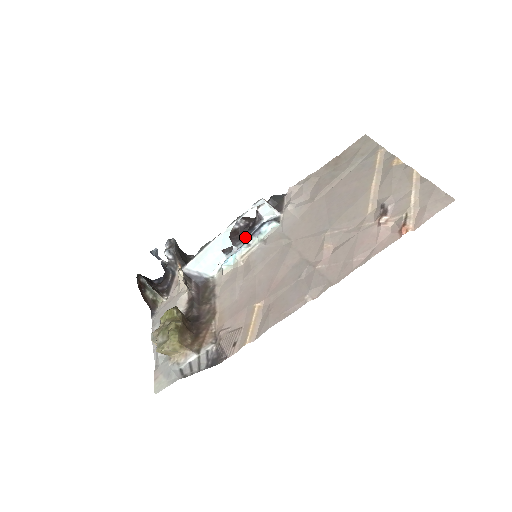
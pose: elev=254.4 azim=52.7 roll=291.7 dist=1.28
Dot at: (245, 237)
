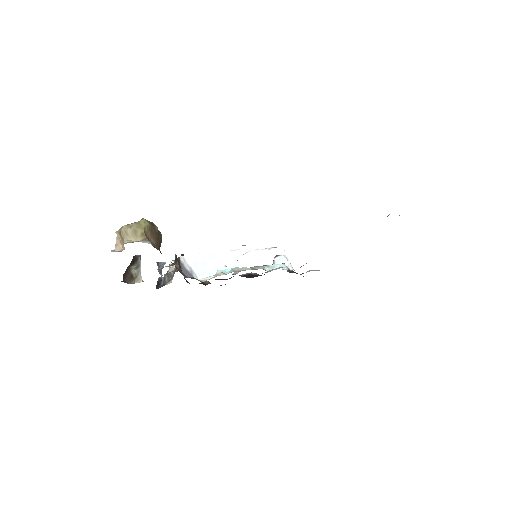
Dot at: occluded
